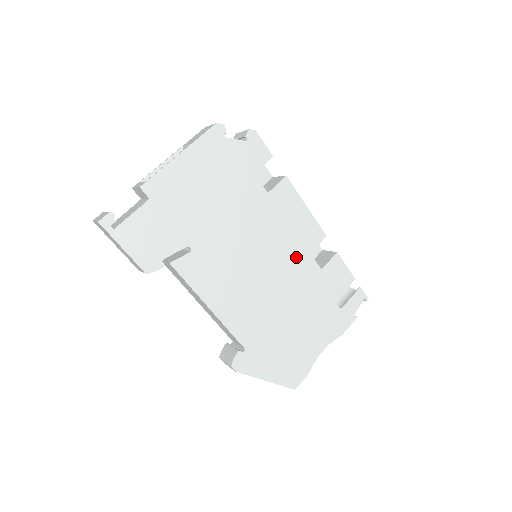
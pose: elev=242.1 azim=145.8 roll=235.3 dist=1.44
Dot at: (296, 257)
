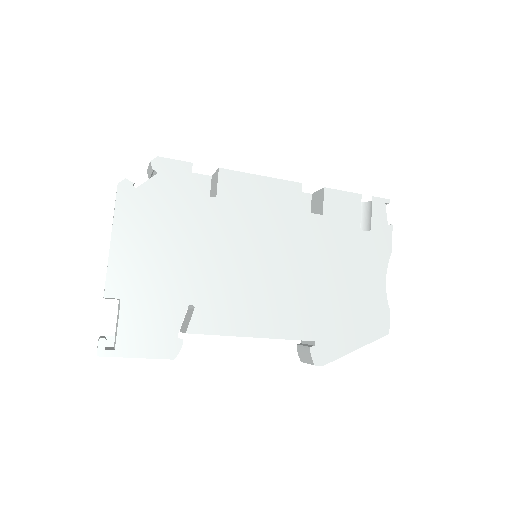
Dot at: (290, 226)
